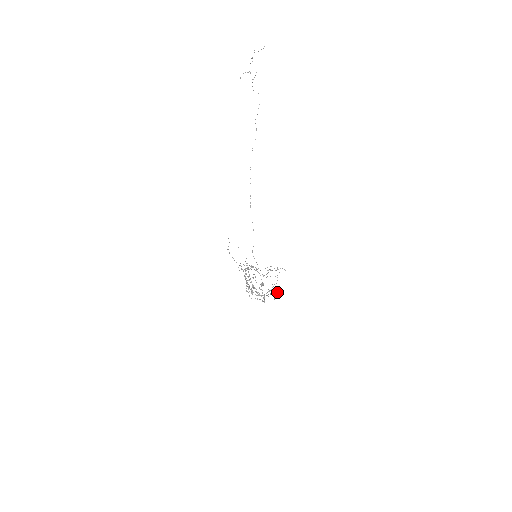
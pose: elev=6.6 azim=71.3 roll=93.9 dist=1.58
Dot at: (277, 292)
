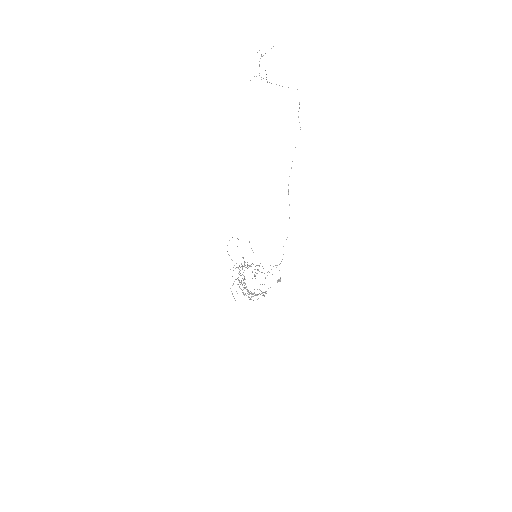
Dot at: occluded
